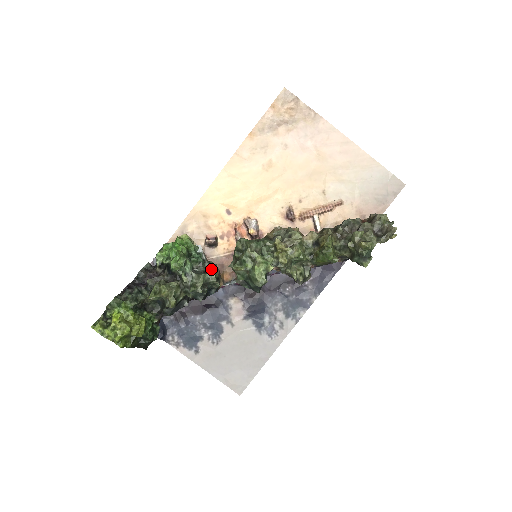
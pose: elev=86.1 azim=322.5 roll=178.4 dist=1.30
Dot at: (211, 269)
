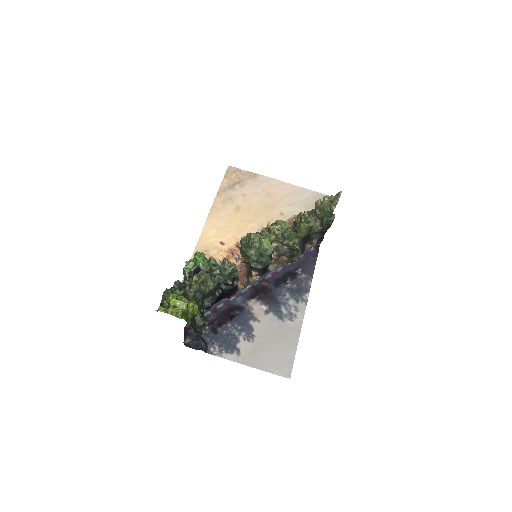
Dot at: occluded
